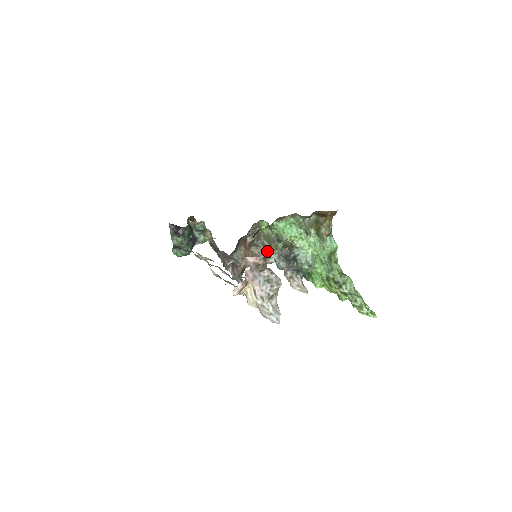
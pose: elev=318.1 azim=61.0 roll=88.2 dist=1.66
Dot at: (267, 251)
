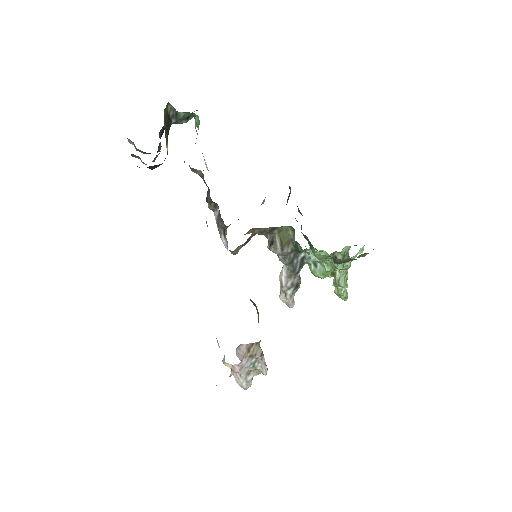
Dot at: (273, 250)
